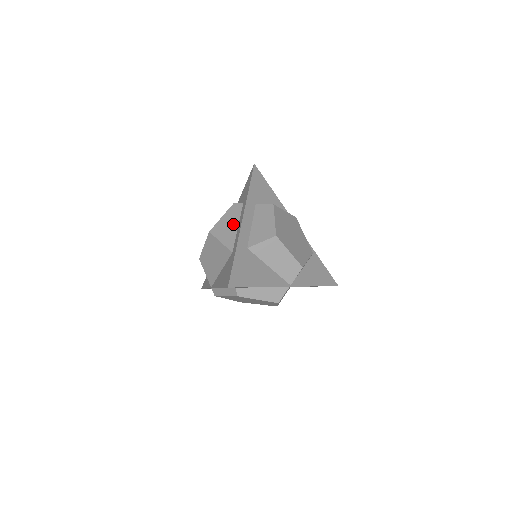
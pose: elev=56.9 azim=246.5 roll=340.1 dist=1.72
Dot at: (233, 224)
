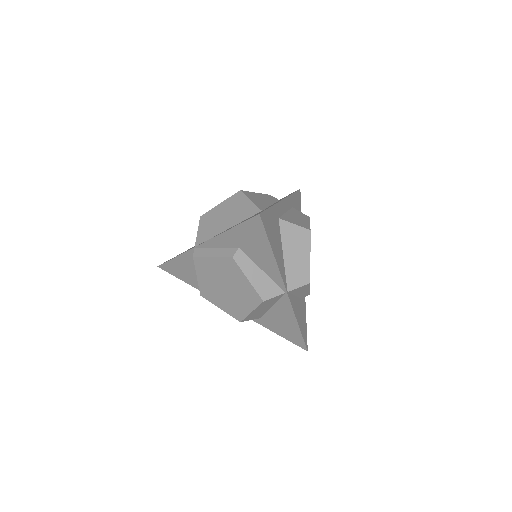
Dot at: (267, 201)
